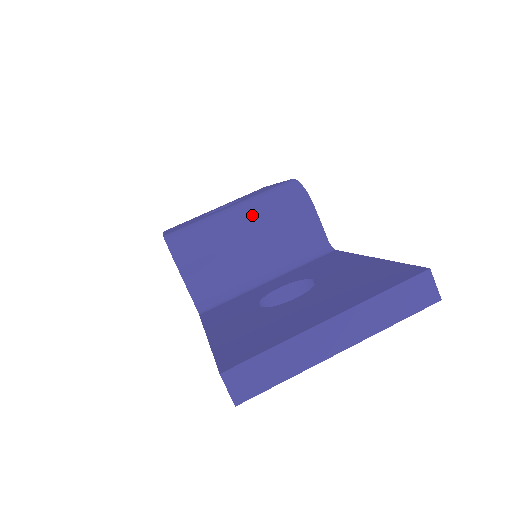
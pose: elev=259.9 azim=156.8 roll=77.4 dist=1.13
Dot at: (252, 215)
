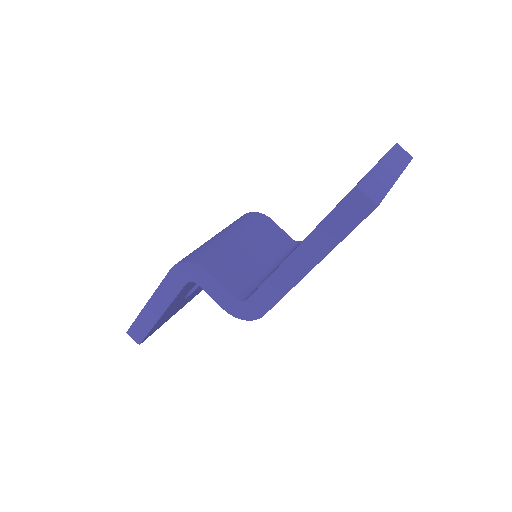
Dot at: (236, 230)
